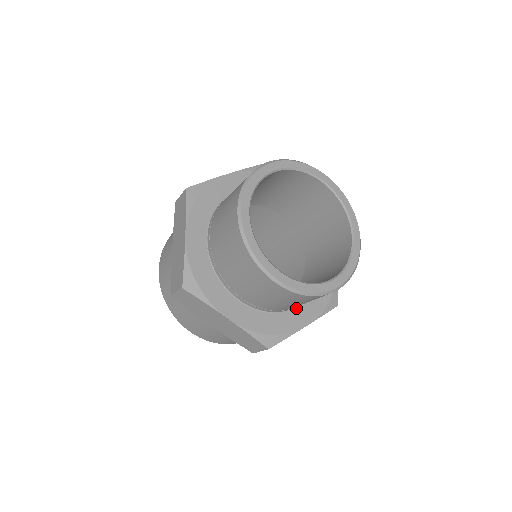
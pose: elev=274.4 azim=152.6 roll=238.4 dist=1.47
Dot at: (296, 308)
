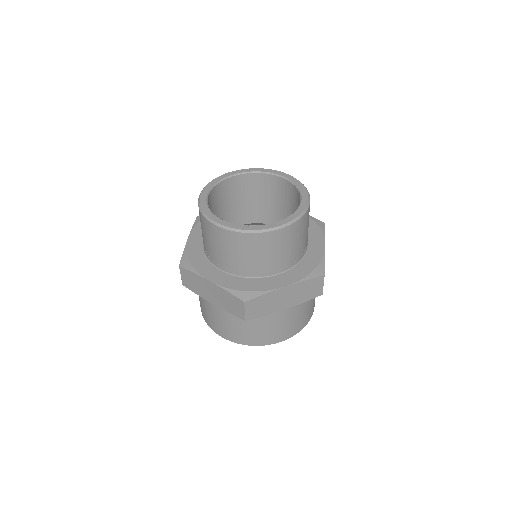
Dot at: (308, 246)
